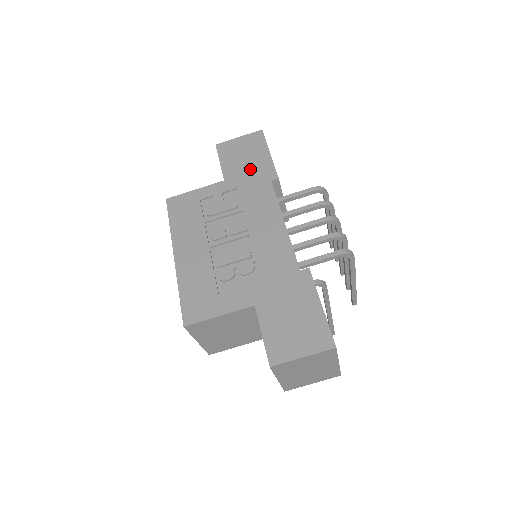
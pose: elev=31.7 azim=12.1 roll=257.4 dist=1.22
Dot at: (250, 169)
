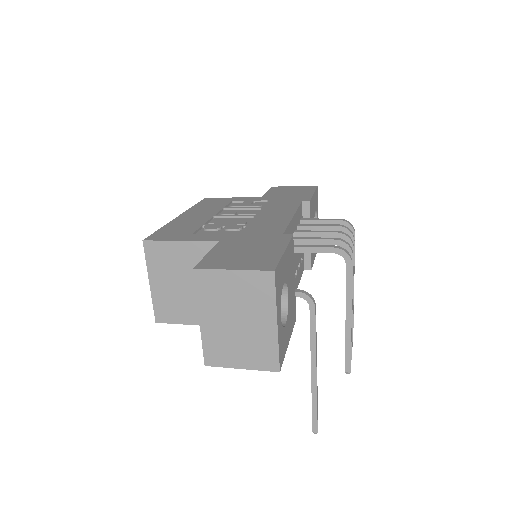
Dot at: (289, 196)
